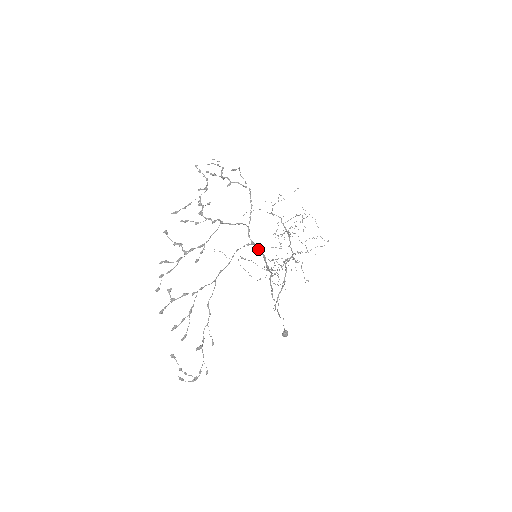
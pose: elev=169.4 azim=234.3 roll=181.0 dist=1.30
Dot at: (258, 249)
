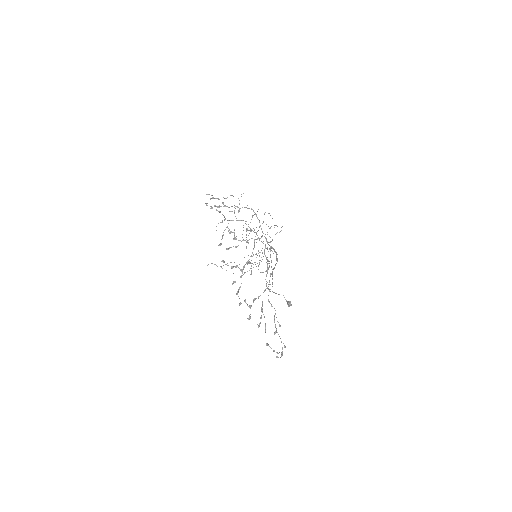
Dot at: (274, 250)
